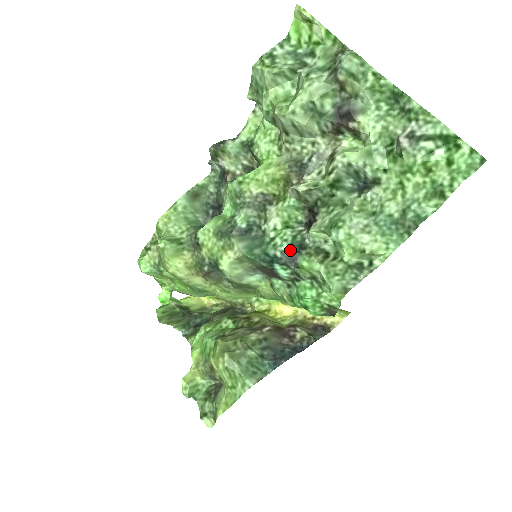
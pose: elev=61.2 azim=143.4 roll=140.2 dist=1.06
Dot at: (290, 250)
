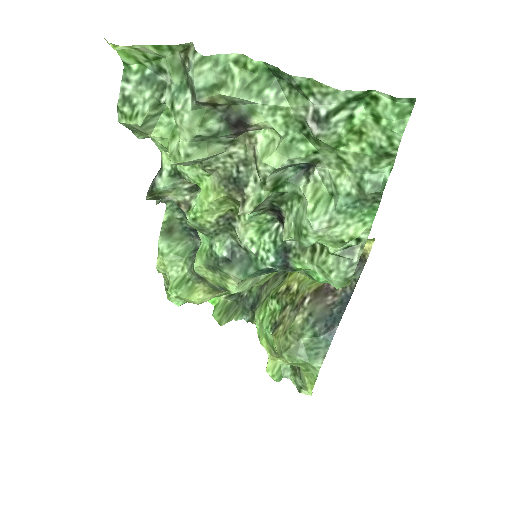
Dot at: (278, 259)
